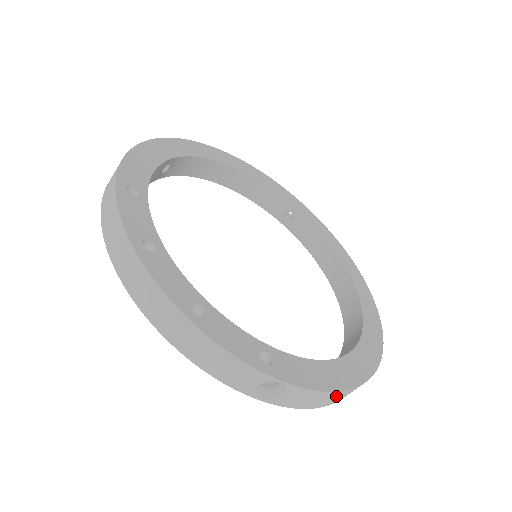
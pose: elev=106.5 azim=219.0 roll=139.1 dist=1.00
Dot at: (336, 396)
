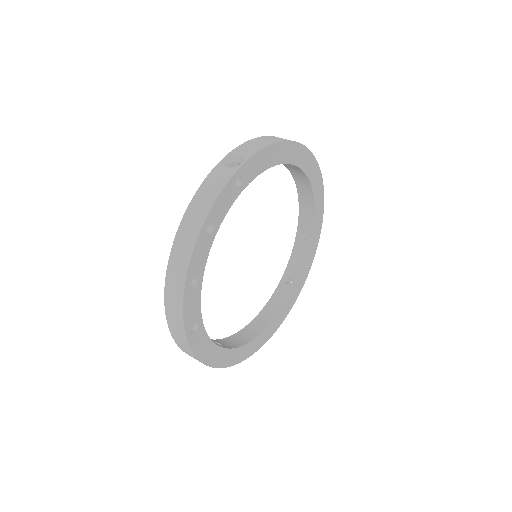
Dot at: occluded
